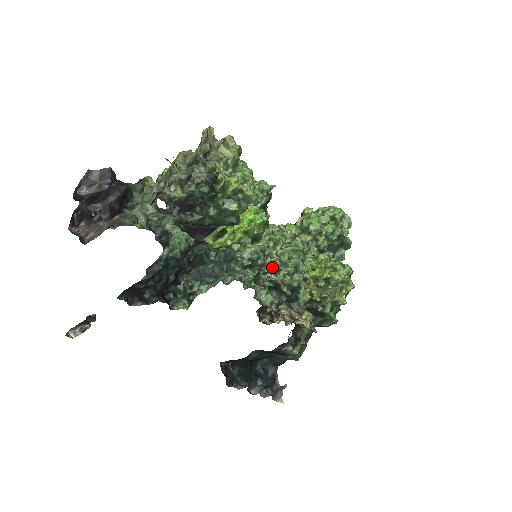
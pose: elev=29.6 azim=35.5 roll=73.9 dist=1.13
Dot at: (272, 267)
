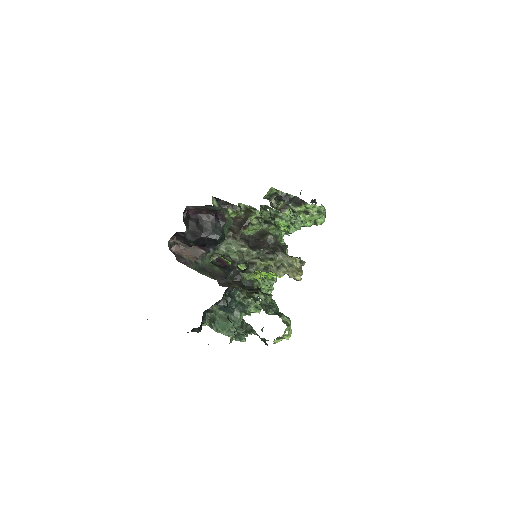
Dot at: occluded
